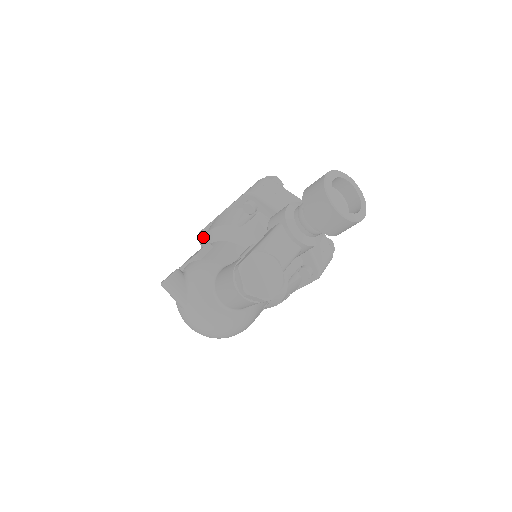
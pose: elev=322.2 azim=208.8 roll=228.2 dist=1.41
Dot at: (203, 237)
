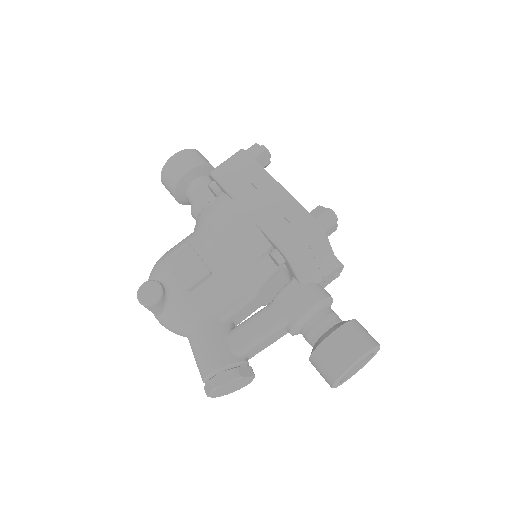
Dot at: (216, 184)
